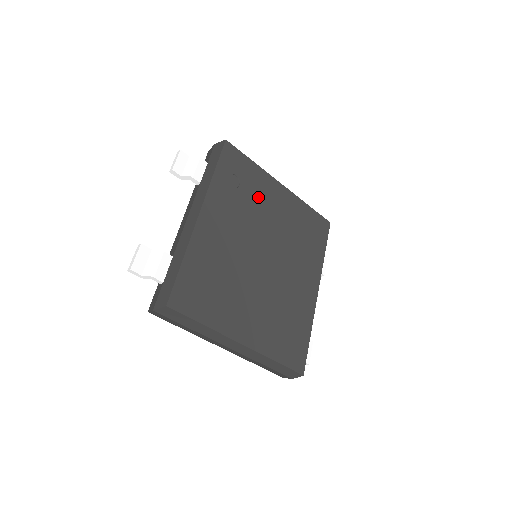
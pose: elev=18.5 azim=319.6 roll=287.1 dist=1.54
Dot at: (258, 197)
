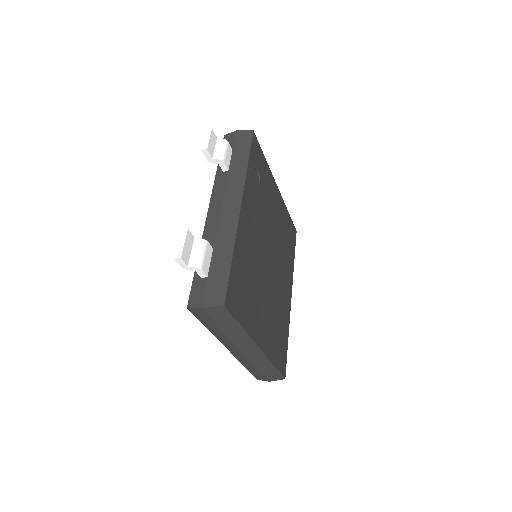
Dot at: (267, 197)
